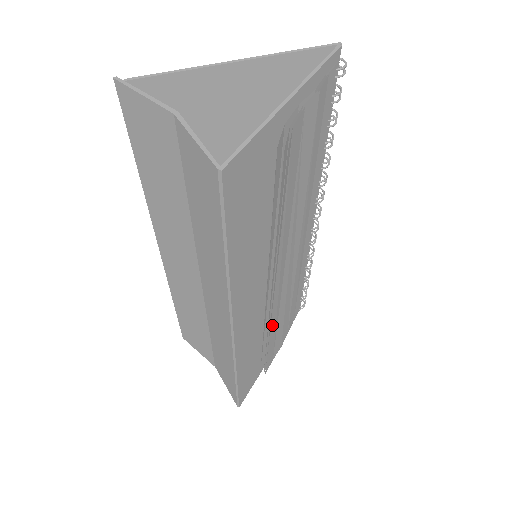
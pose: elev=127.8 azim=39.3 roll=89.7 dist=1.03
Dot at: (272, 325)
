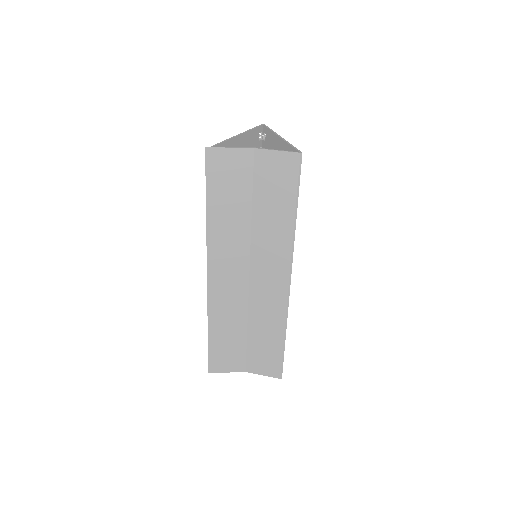
Dot at: occluded
